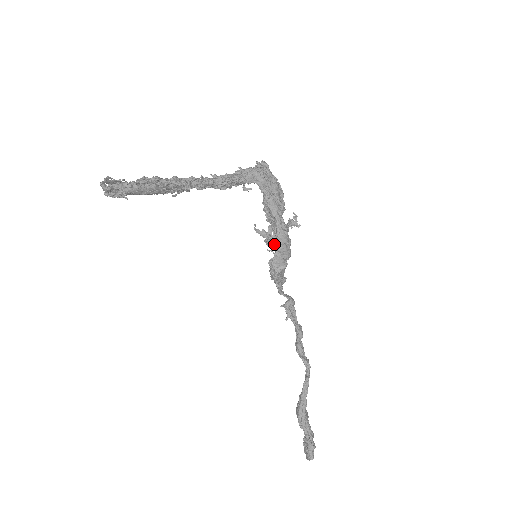
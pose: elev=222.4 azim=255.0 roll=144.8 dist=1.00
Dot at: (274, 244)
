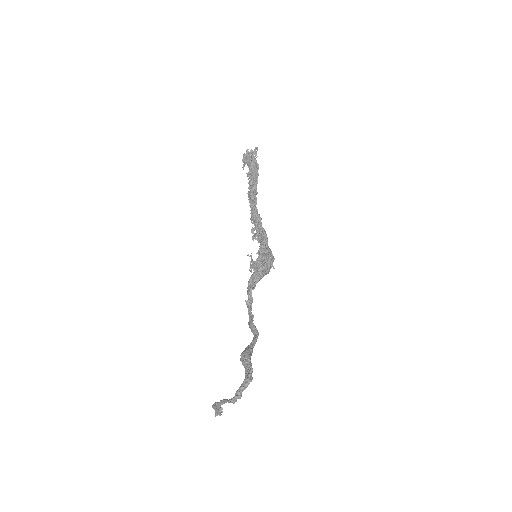
Dot at: (266, 259)
